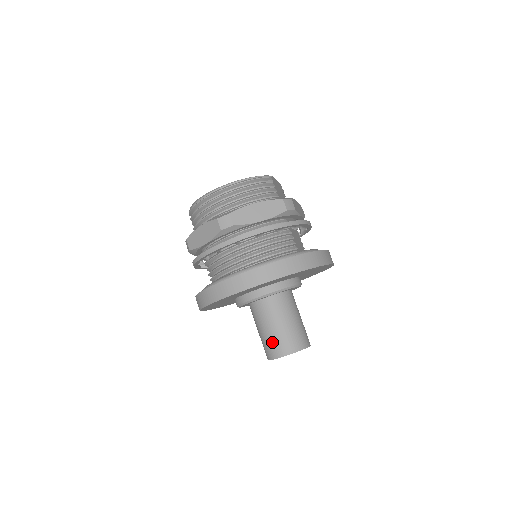
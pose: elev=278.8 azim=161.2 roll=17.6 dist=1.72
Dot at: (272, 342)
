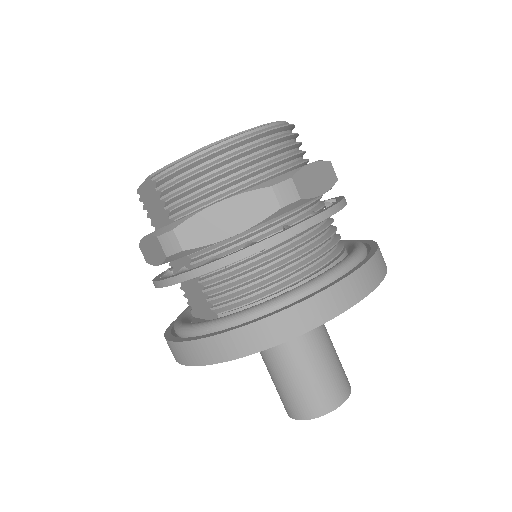
Dot at: (319, 390)
